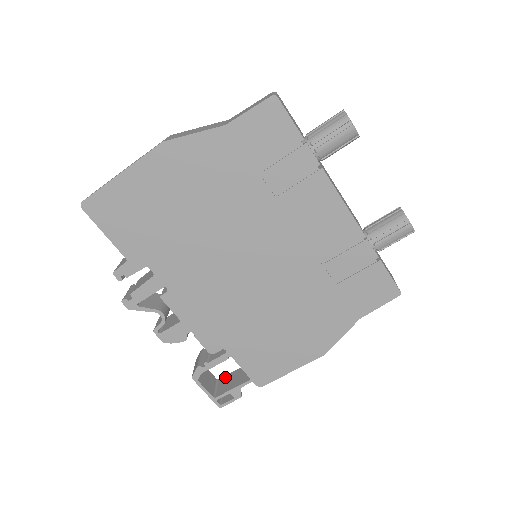
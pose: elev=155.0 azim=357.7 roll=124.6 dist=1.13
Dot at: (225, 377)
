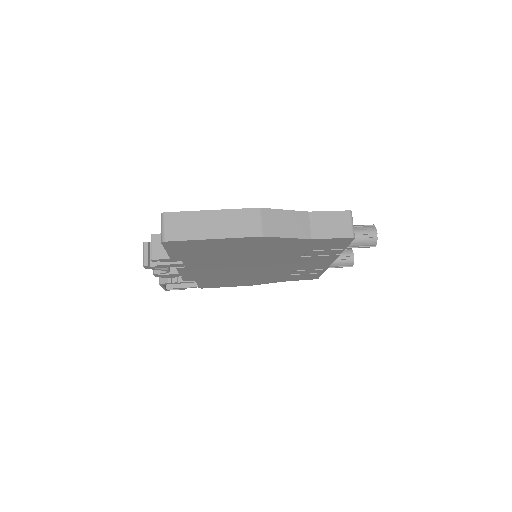
Dot at: occluded
